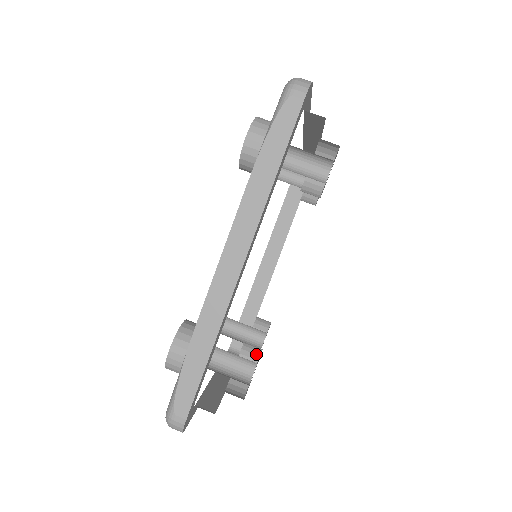
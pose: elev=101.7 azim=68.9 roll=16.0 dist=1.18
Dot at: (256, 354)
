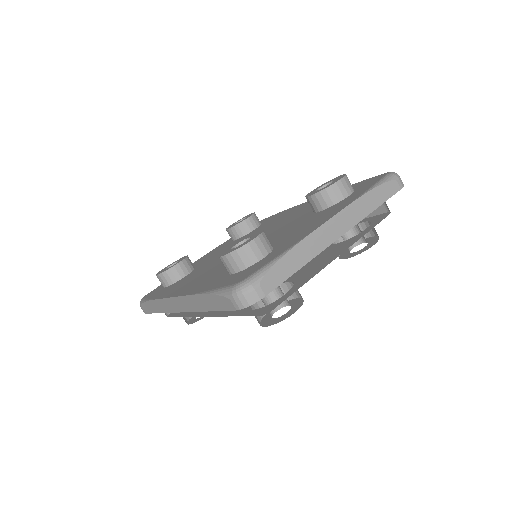
Dot at: occluded
